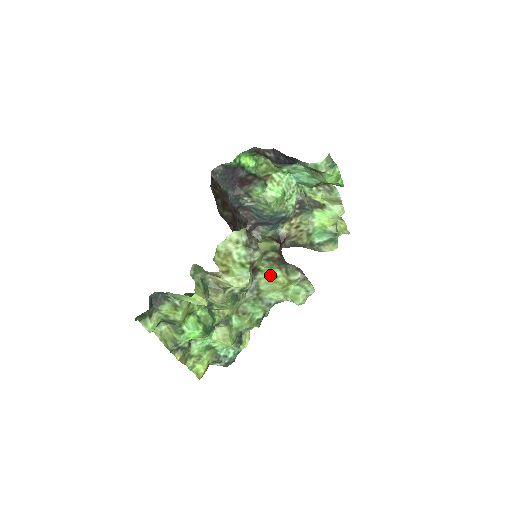
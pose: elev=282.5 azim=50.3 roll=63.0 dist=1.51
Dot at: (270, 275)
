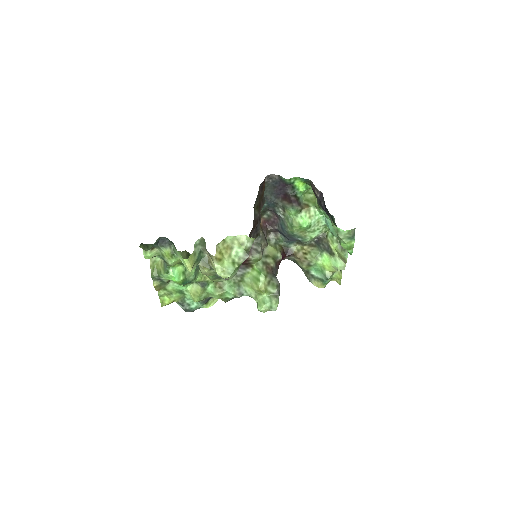
Dot at: (256, 276)
